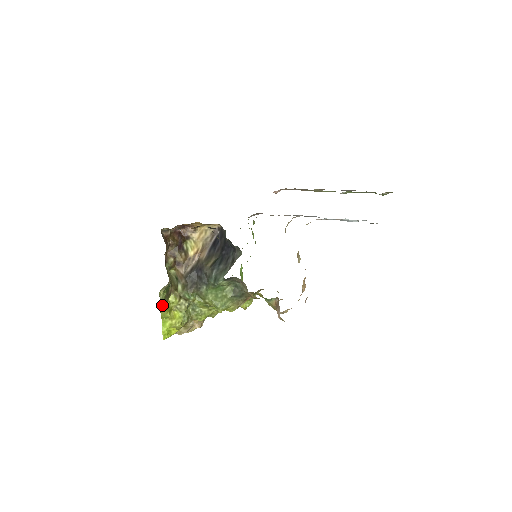
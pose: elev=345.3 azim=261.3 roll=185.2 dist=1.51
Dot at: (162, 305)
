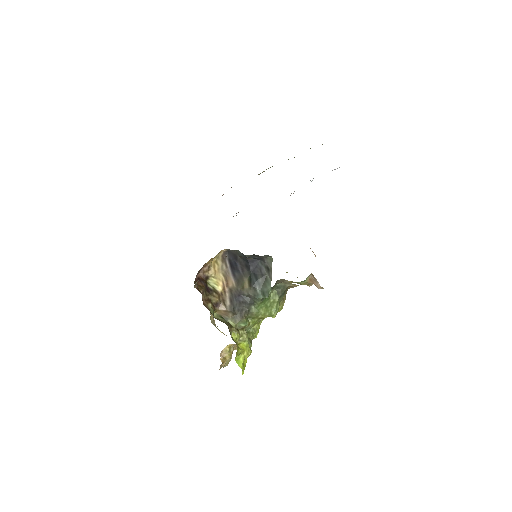
Dot at: occluded
